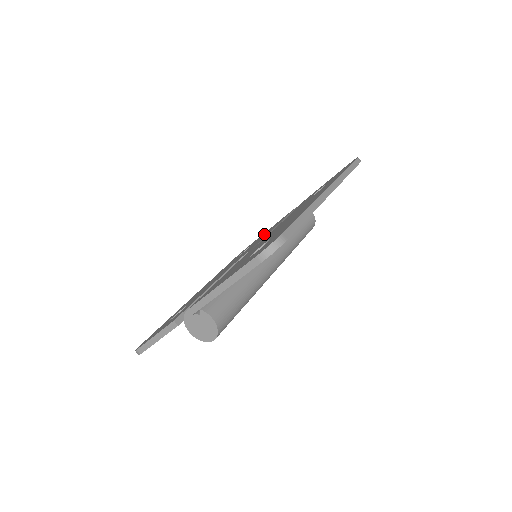
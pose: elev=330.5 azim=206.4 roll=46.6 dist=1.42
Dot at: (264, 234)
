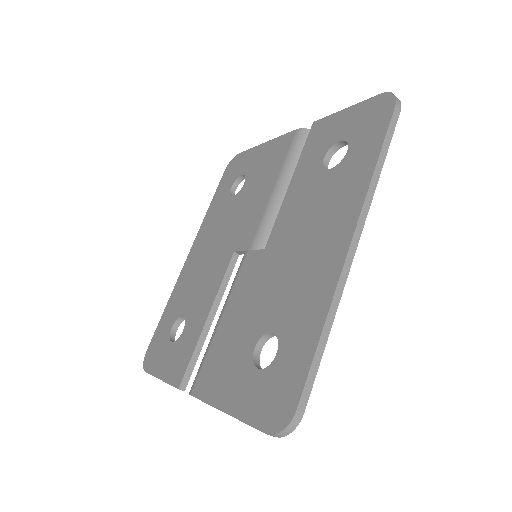
Dot at: (259, 171)
